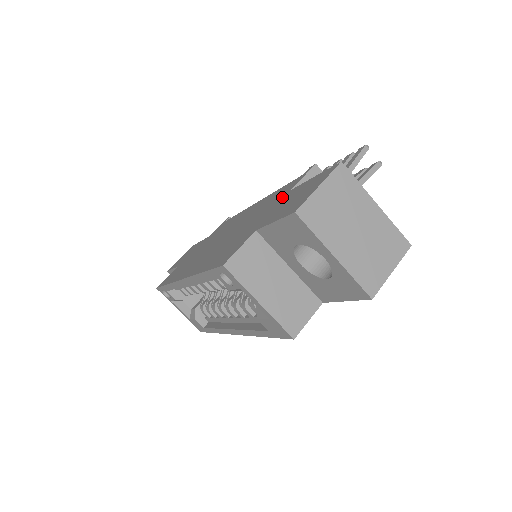
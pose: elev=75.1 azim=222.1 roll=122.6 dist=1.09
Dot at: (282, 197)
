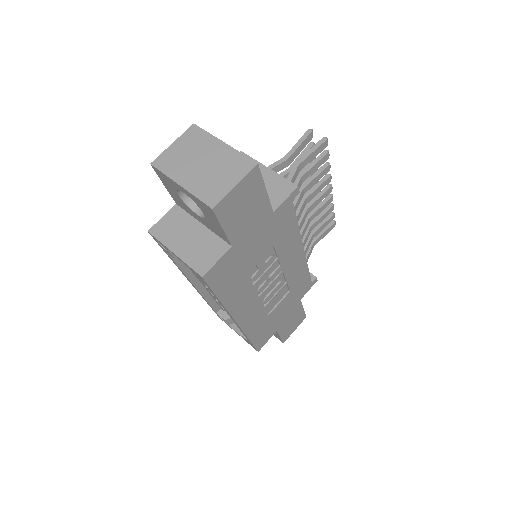
Dot at: occluded
